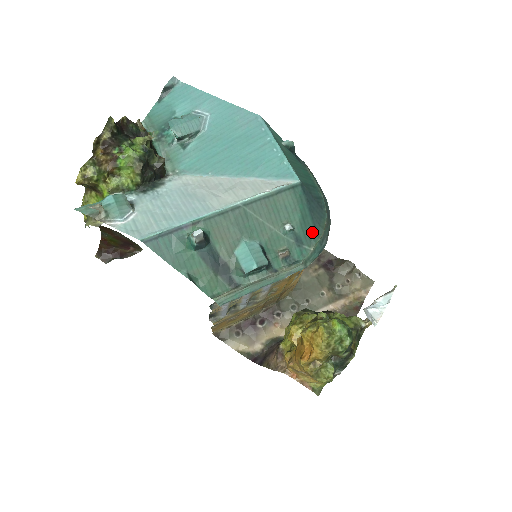
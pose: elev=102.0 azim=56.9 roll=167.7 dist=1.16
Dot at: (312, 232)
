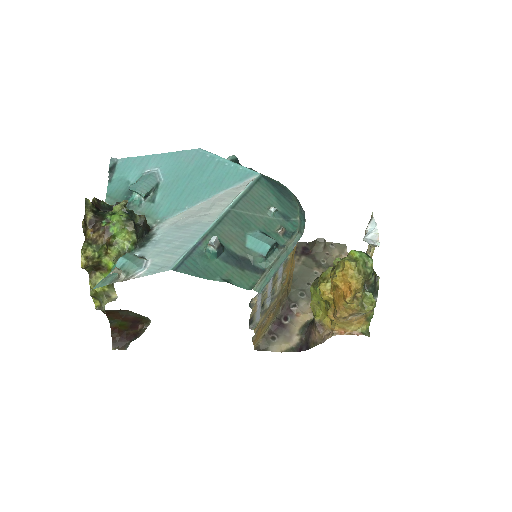
Dot at: (290, 207)
